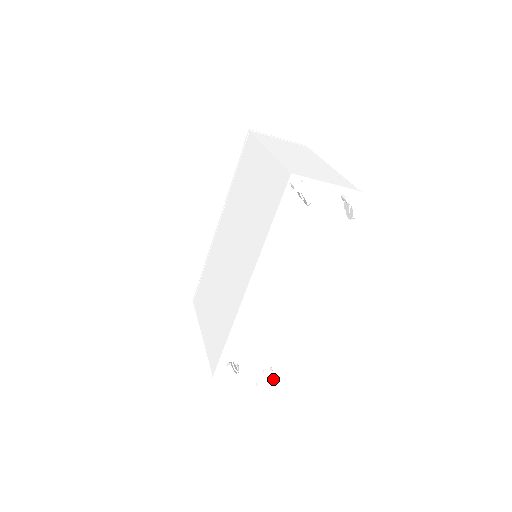
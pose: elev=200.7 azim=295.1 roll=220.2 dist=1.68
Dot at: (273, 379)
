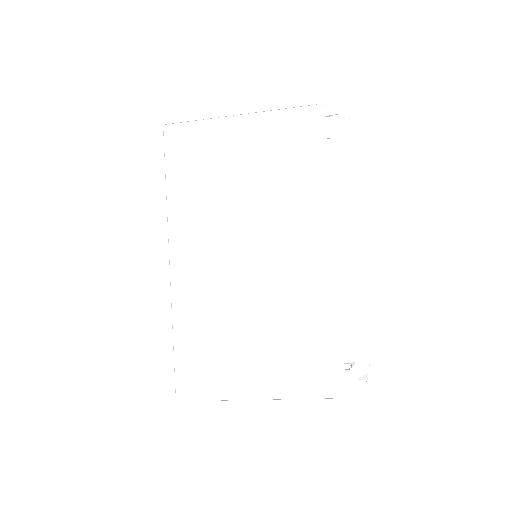
Dot at: occluded
